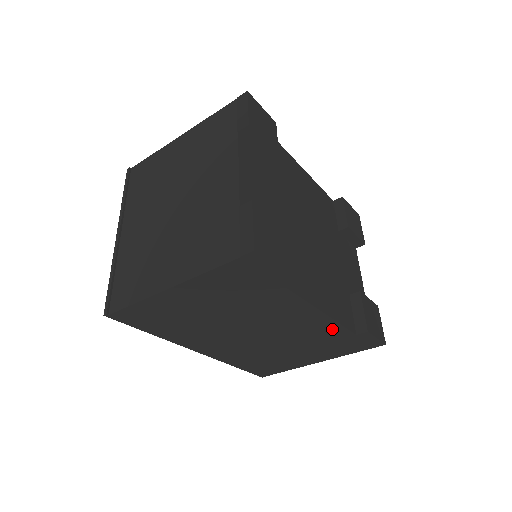
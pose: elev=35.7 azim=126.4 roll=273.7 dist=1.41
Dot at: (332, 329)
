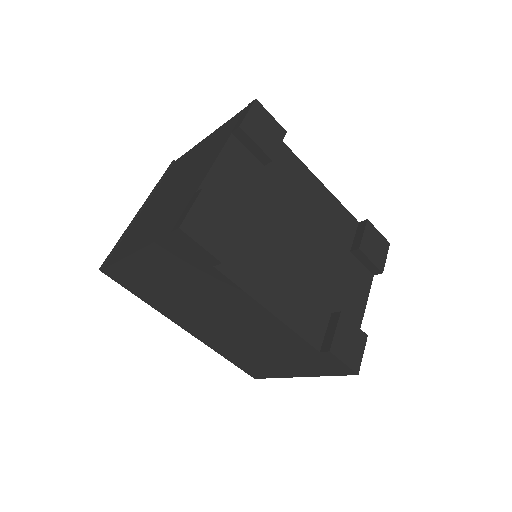
Dot at: (292, 338)
